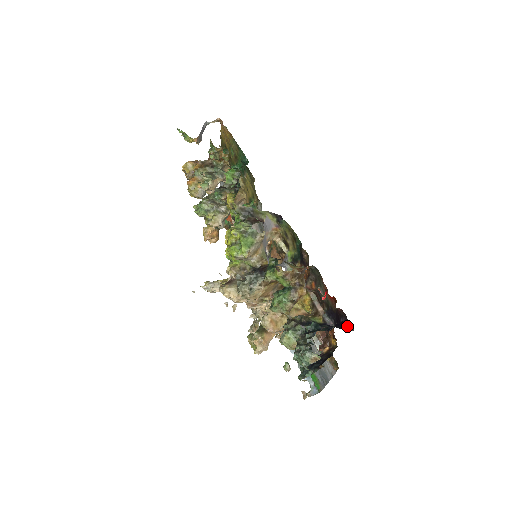
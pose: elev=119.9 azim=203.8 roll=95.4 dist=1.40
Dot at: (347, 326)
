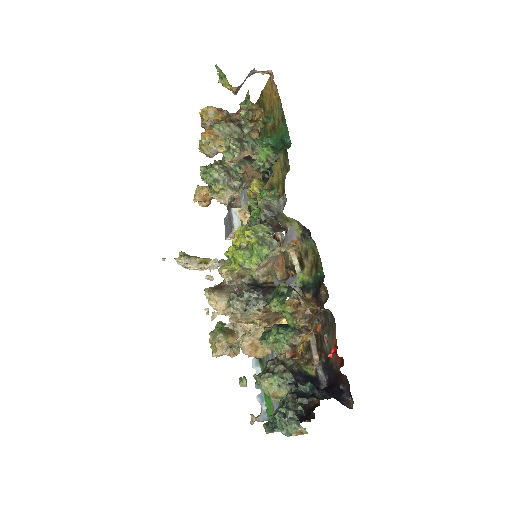
Dot at: (346, 399)
